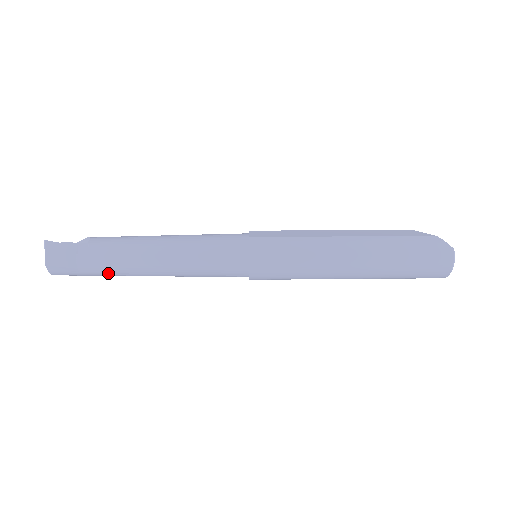
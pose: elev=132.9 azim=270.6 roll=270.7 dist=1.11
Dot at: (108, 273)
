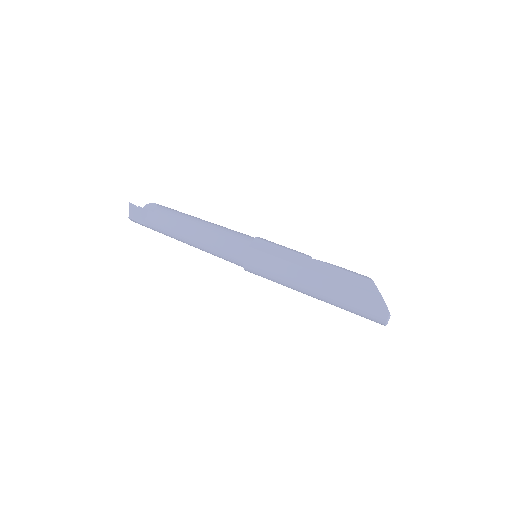
Dot at: occluded
